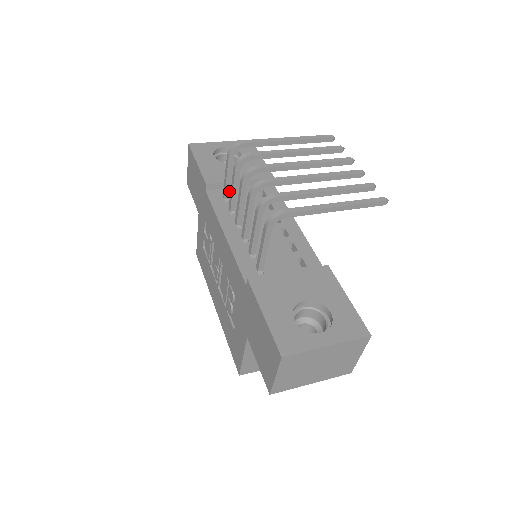
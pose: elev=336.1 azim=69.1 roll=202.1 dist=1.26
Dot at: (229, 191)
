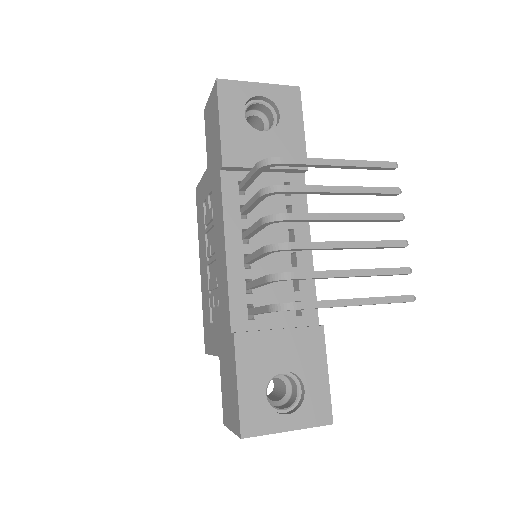
Dot at: (247, 187)
